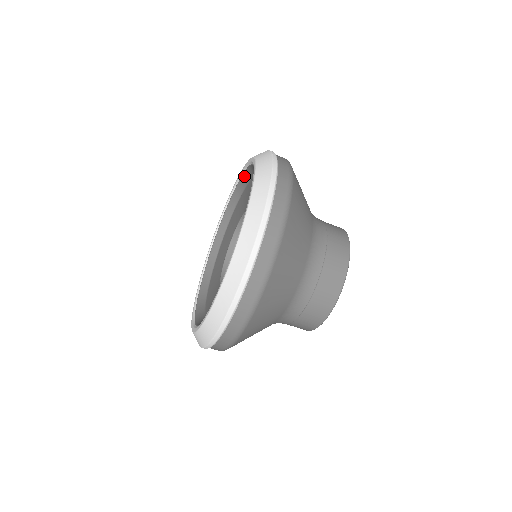
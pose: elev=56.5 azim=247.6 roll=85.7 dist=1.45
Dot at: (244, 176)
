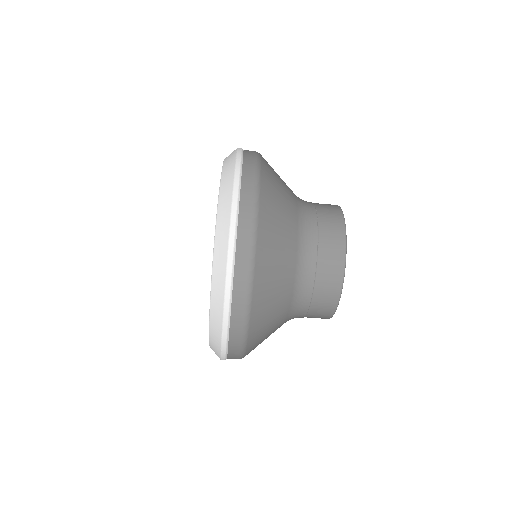
Dot at: occluded
